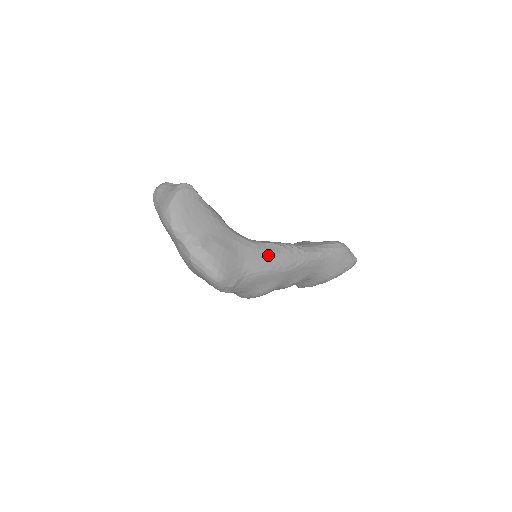
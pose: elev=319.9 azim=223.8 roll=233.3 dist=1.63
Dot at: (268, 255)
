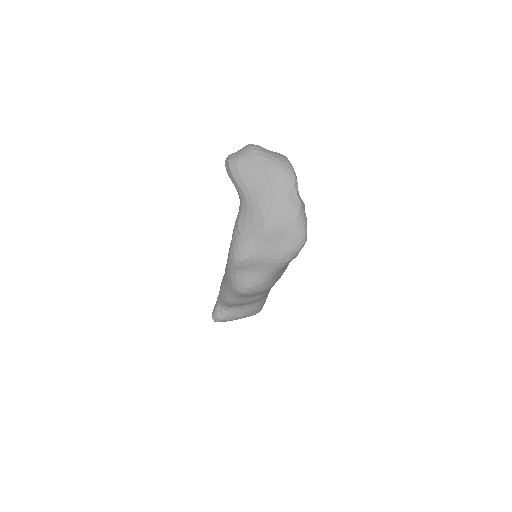
Dot at: occluded
